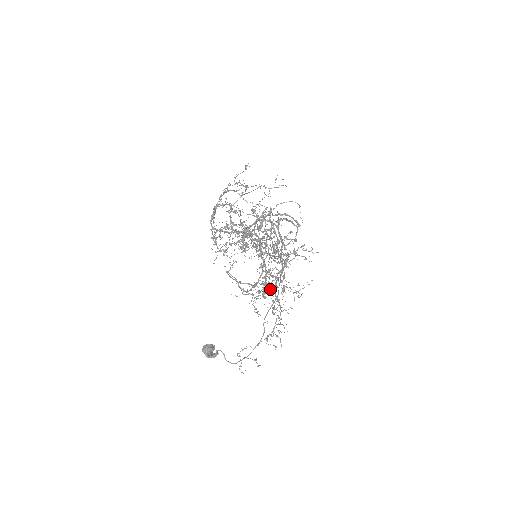
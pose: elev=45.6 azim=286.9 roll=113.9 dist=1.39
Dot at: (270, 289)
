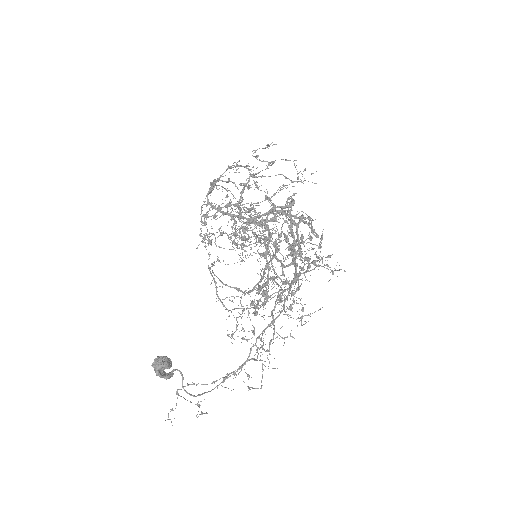
Dot at: occluded
